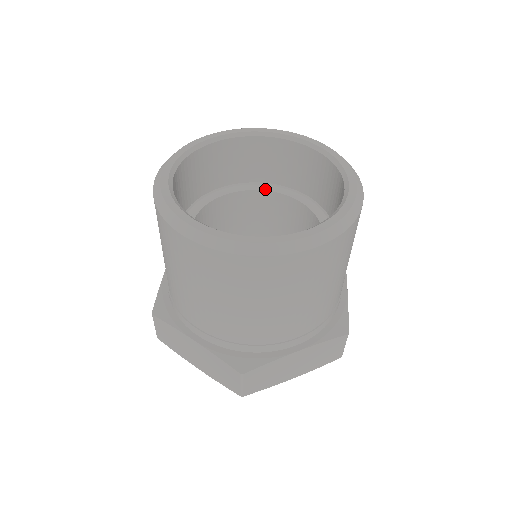
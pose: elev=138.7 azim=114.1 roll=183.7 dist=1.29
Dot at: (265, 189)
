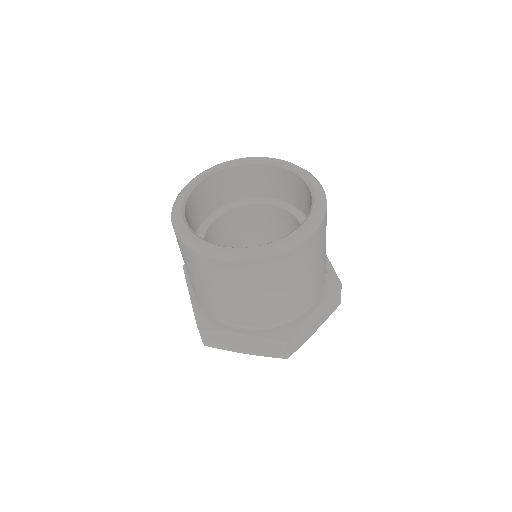
Dot at: (288, 209)
